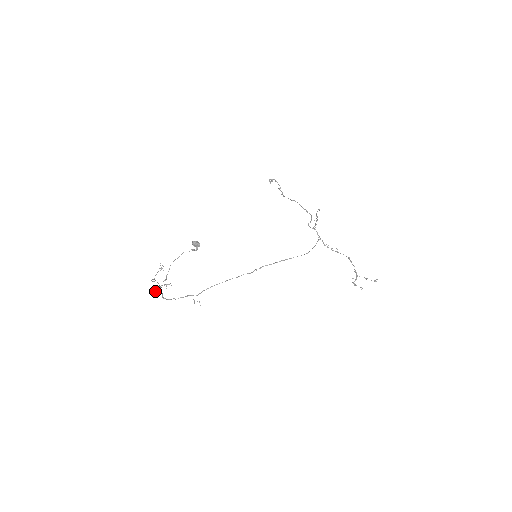
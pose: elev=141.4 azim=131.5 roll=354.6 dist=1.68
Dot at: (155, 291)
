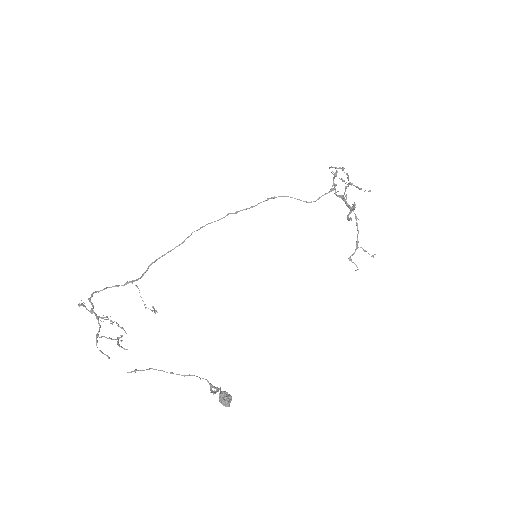
Dot at: occluded
